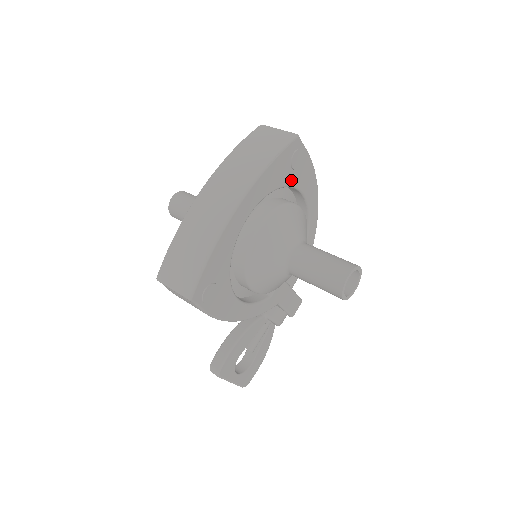
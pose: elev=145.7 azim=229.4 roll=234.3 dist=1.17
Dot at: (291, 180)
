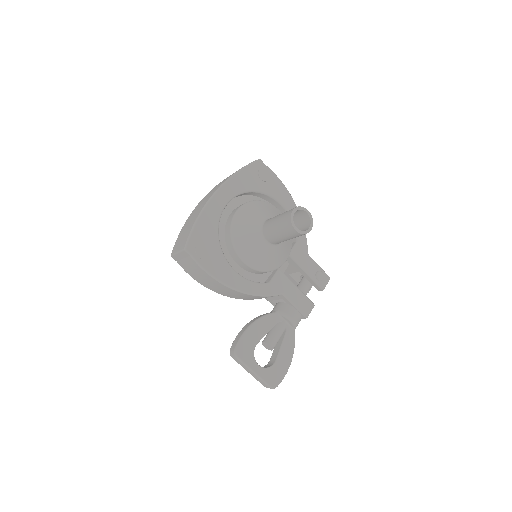
Dot at: (263, 188)
